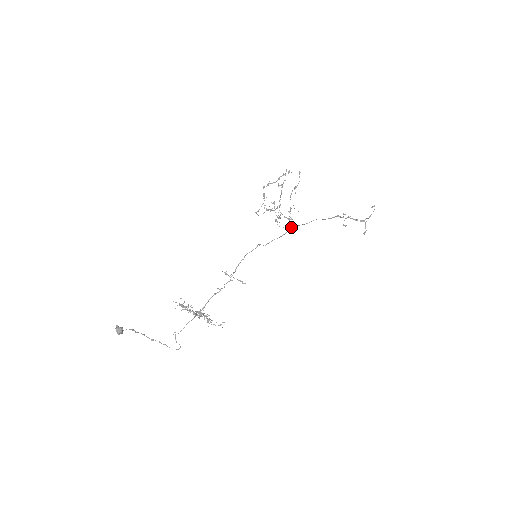
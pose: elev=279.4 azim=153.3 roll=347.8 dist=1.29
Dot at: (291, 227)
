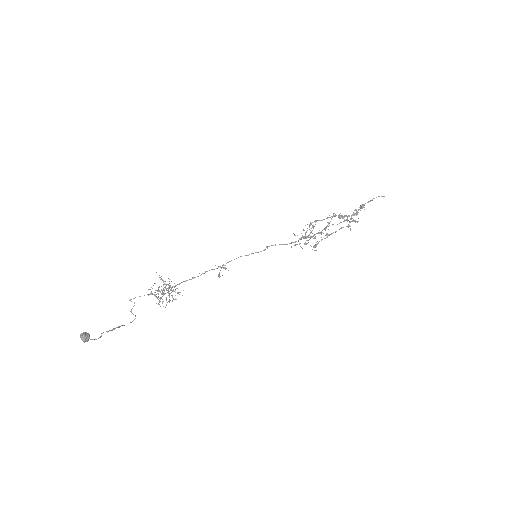
Dot at: occluded
